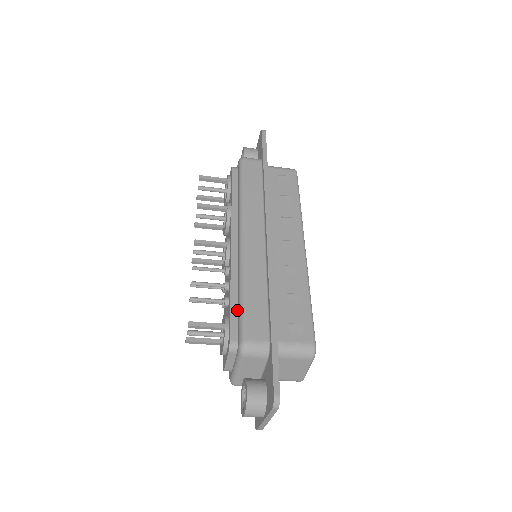
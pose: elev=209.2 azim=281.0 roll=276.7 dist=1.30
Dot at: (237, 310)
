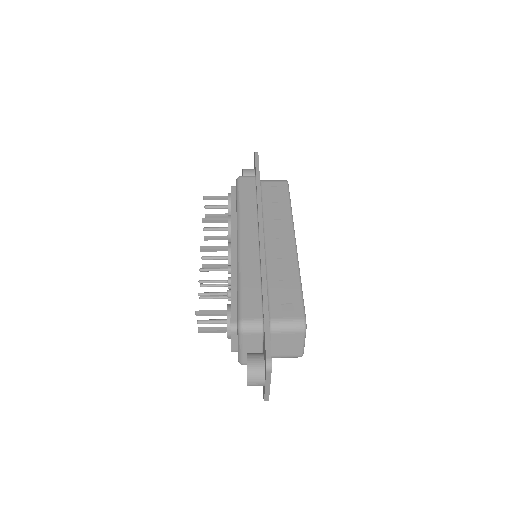
Dot at: occluded
